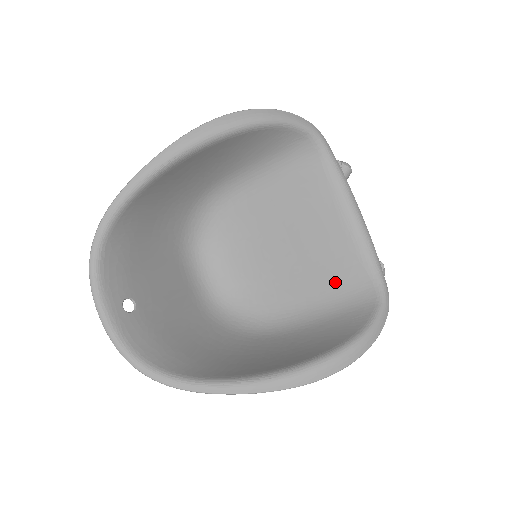
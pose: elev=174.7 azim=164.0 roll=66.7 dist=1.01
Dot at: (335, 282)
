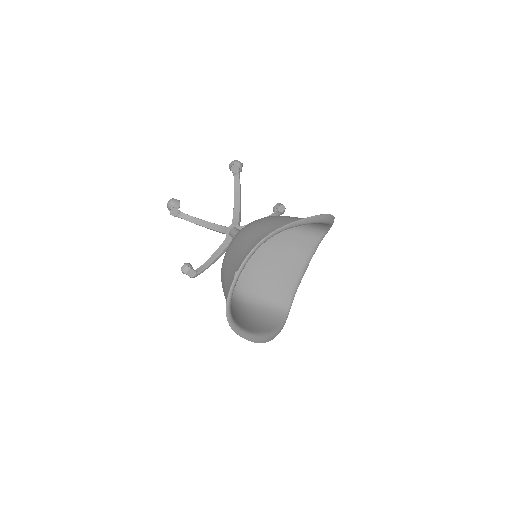
Dot at: (277, 292)
